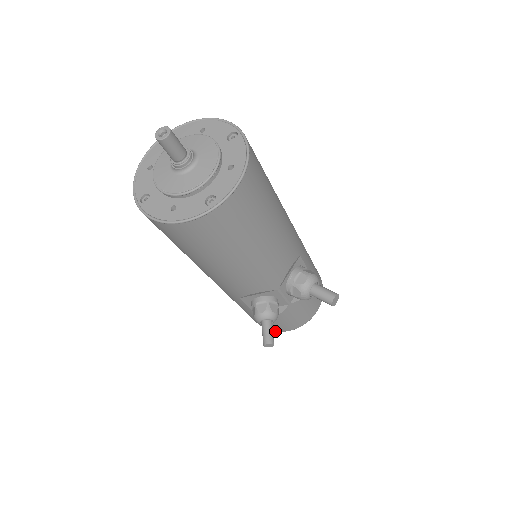
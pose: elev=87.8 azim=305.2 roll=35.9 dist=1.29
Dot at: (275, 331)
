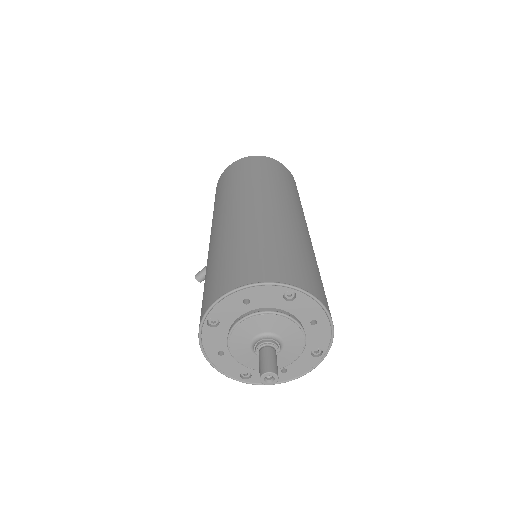
Dot at: occluded
